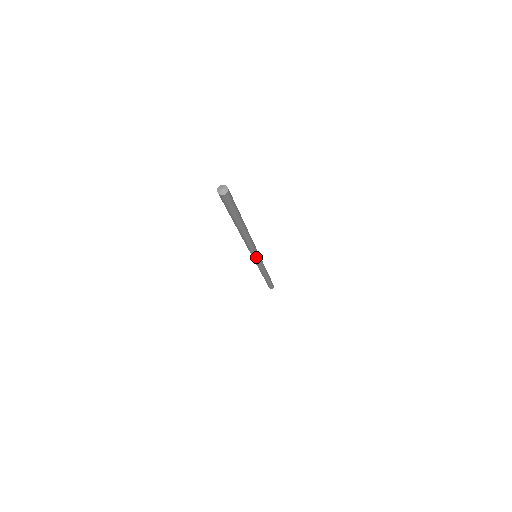
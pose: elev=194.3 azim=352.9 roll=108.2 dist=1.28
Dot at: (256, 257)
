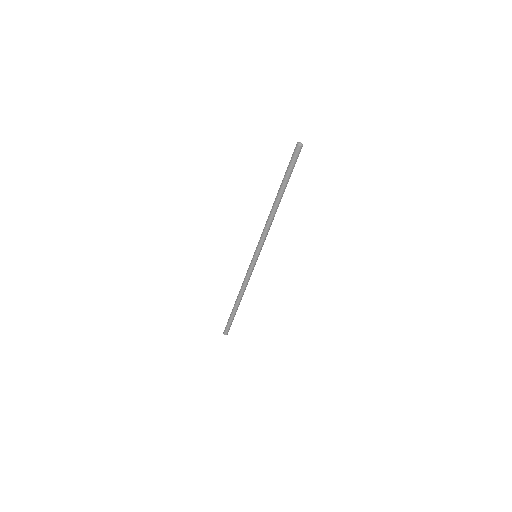
Dot at: (257, 254)
